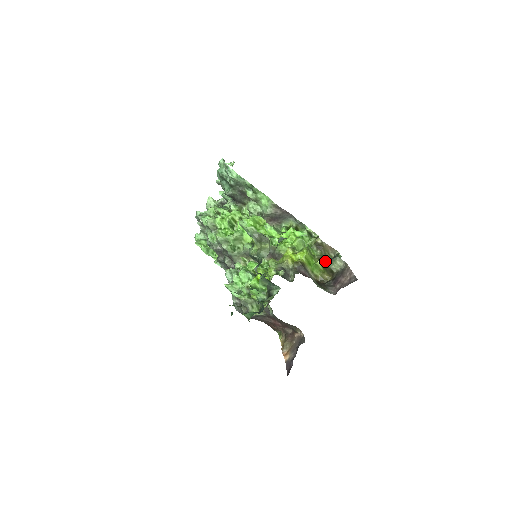
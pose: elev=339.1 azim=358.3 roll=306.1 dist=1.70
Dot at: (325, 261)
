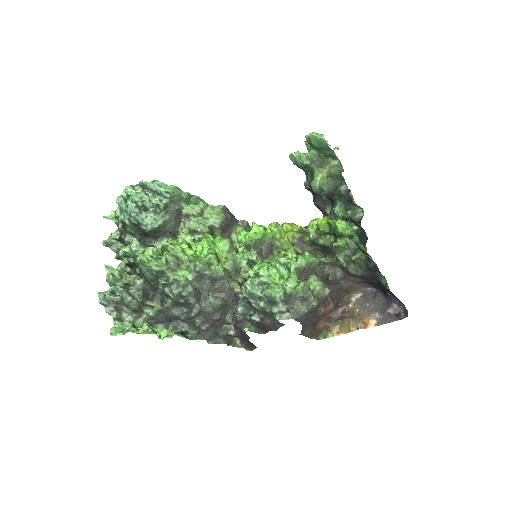
Dot at: occluded
